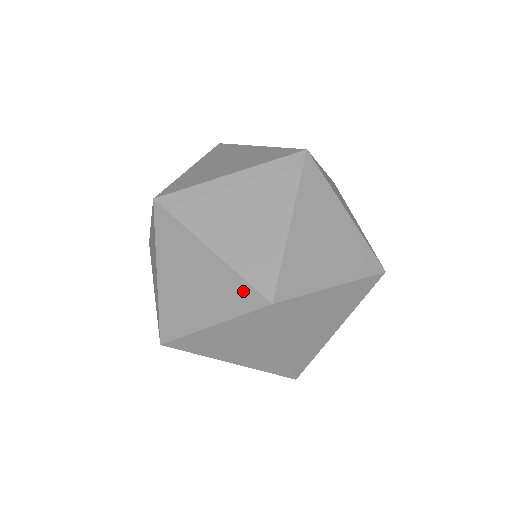
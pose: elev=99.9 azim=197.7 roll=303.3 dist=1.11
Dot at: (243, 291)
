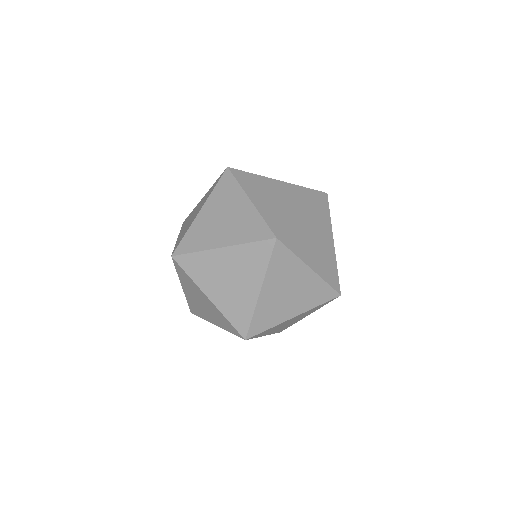
Dot at: (257, 249)
